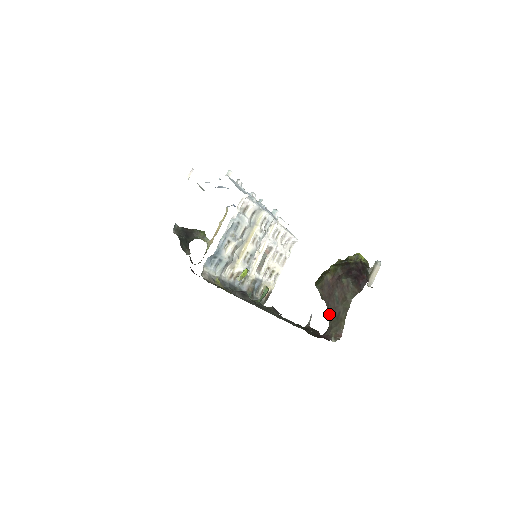
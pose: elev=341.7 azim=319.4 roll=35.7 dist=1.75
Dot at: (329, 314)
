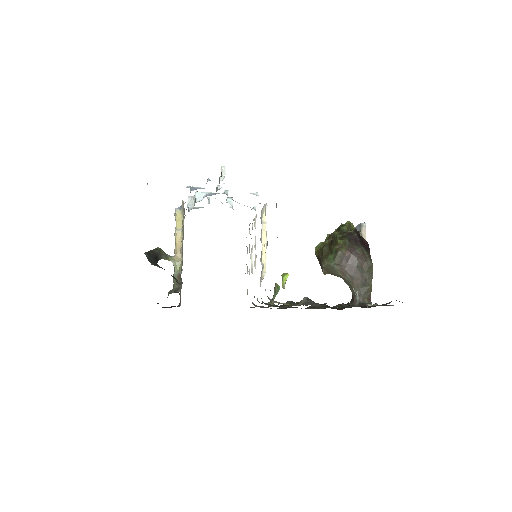
Dot at: (354, 285)
